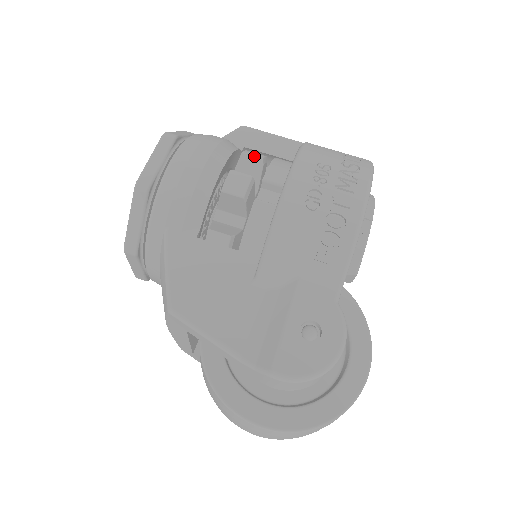
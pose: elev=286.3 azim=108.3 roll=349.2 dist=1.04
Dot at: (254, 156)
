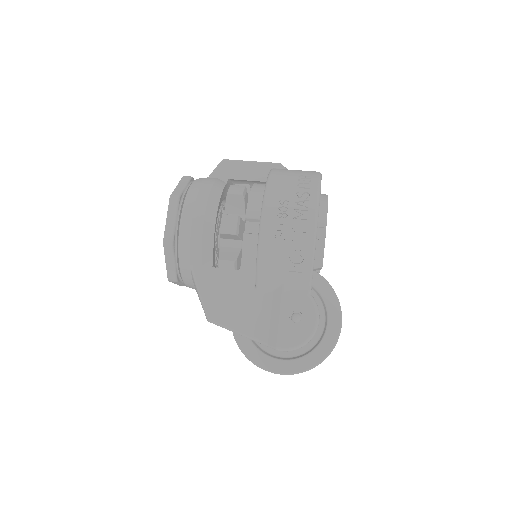
Dot at: (236, 194)
